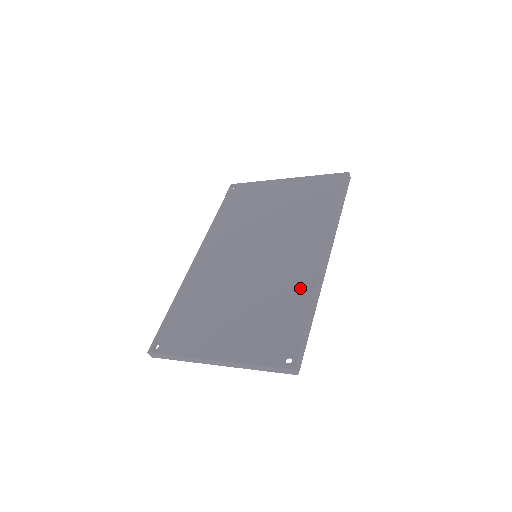
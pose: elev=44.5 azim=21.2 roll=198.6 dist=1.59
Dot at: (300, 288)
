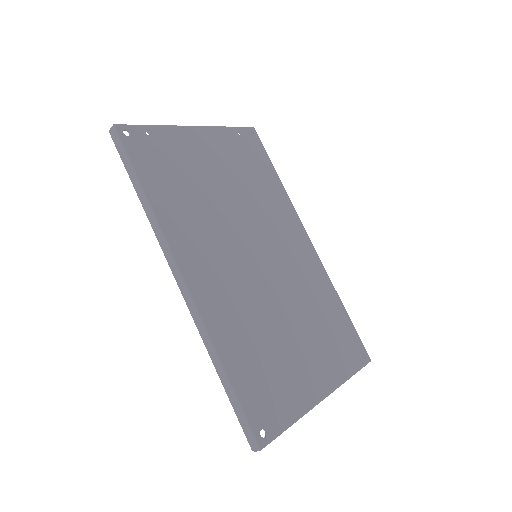
Dot at: (321, 283)
